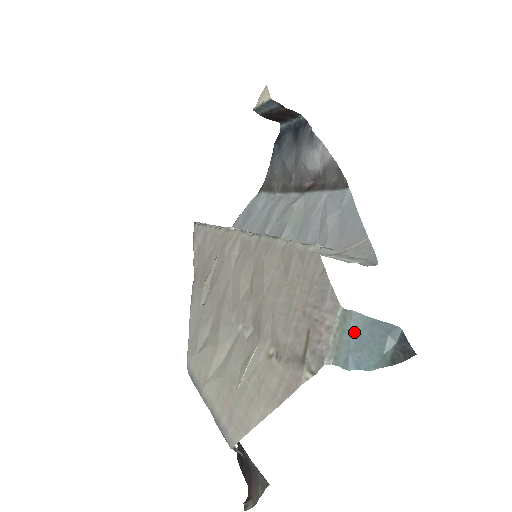
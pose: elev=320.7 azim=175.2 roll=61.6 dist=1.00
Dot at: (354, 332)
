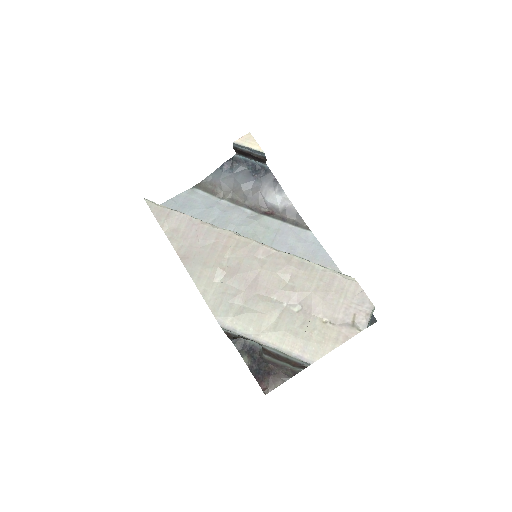
Dot at: occluded
